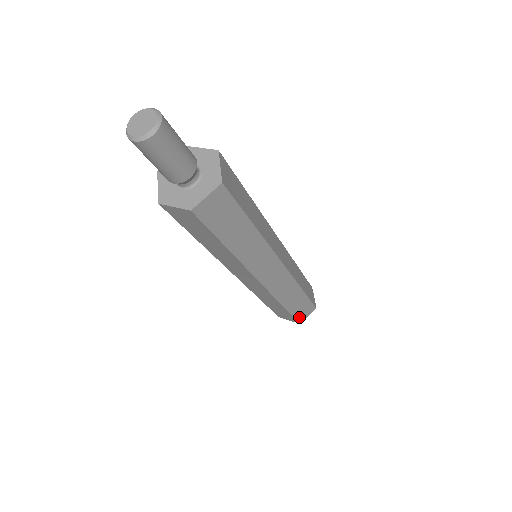
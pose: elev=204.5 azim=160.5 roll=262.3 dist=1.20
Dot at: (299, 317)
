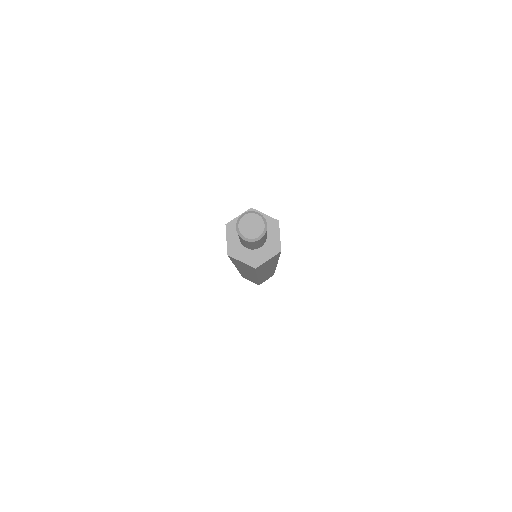
Dot at: occluded
